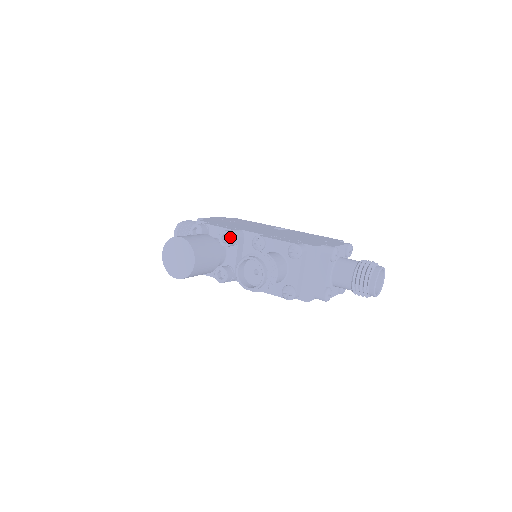
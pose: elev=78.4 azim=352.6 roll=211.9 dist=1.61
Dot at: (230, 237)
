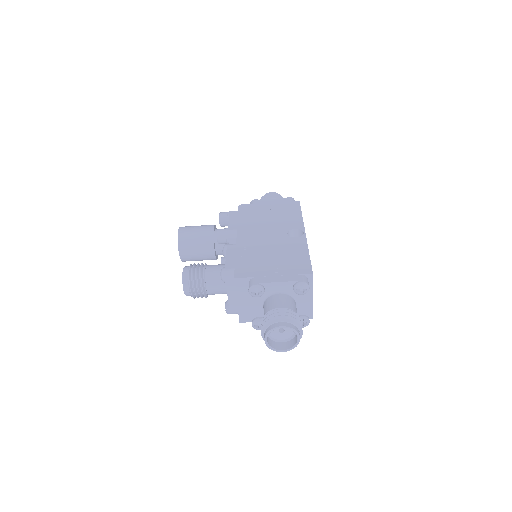
Dot at: (217, 237)
